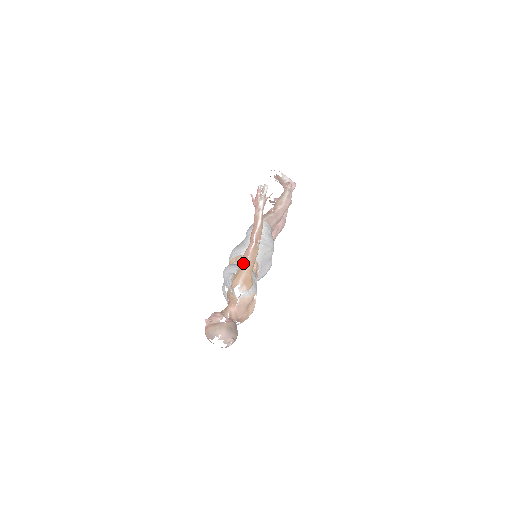
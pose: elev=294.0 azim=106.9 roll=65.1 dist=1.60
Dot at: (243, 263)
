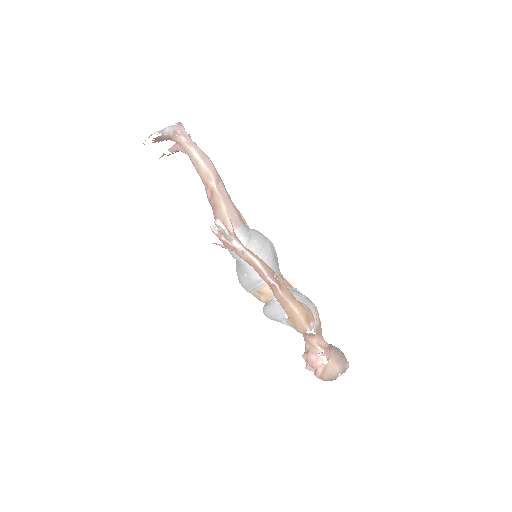
Dot at: (288, 309)
